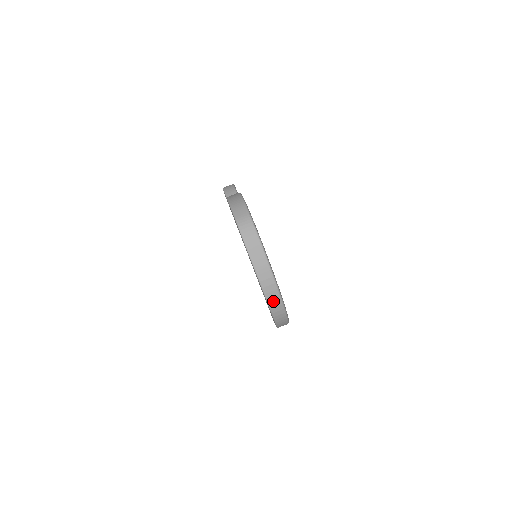
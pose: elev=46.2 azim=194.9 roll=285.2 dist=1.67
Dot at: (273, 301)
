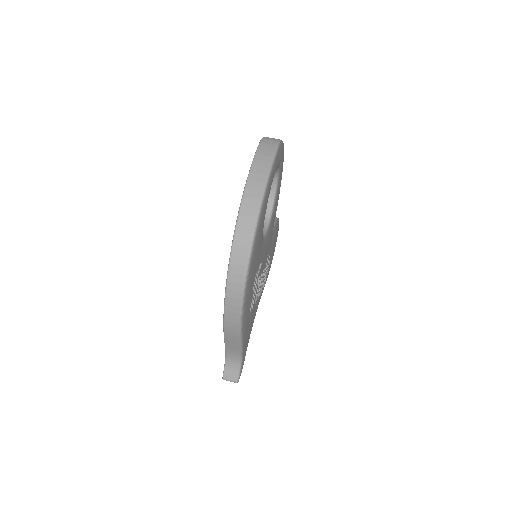
Dot at: (244, 223)
